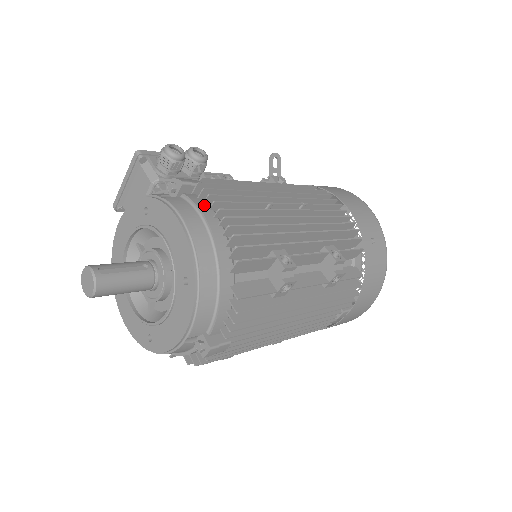
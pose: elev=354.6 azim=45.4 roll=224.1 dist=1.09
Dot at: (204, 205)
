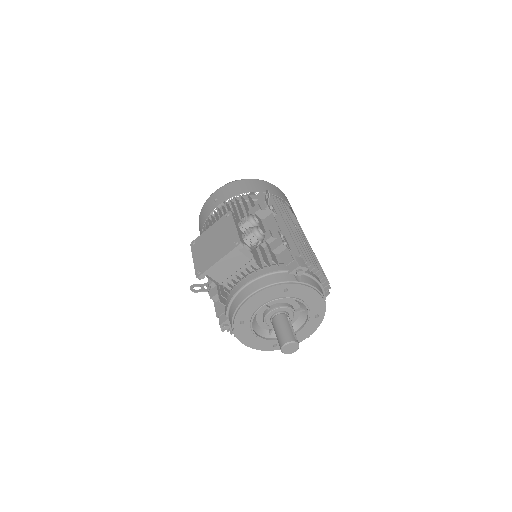
Dot at: (311, 273)
